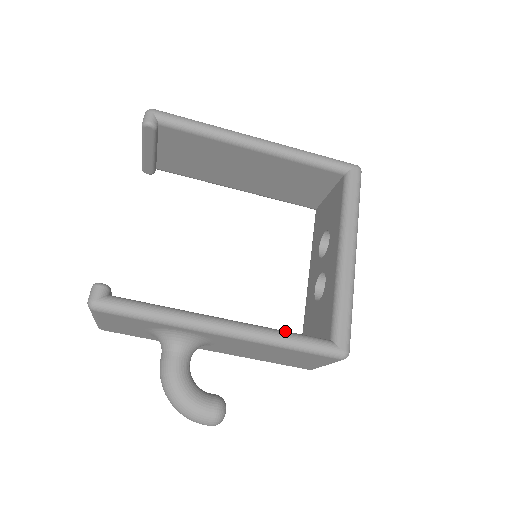
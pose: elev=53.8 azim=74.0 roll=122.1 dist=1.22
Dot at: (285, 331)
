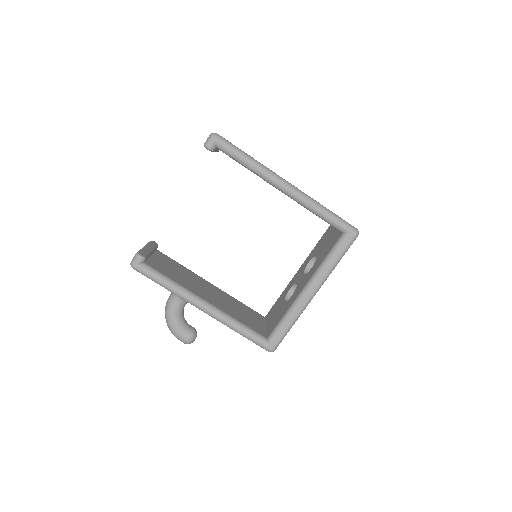
Dot at: (240, 323)
